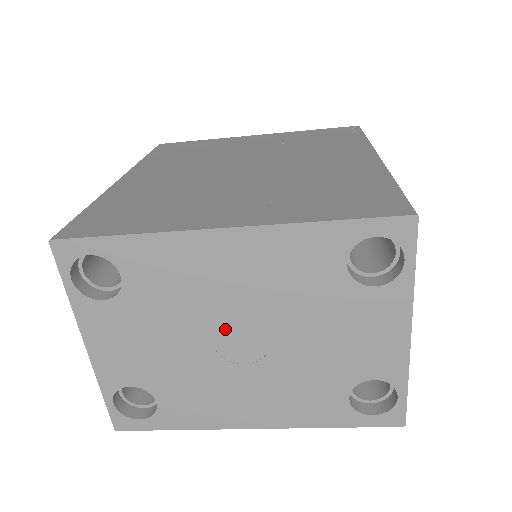
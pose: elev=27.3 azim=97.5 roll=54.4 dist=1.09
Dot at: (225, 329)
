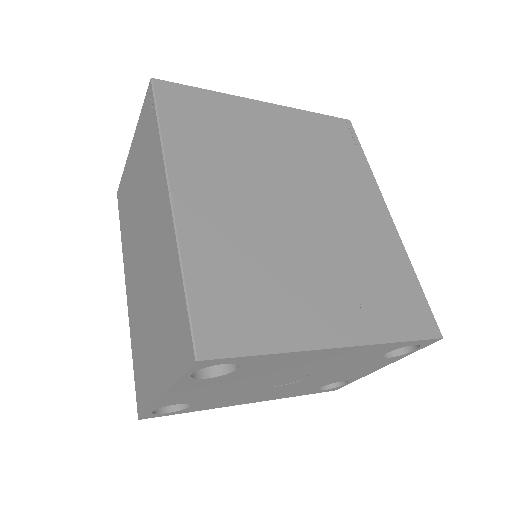
Dot at: (282, 378)
